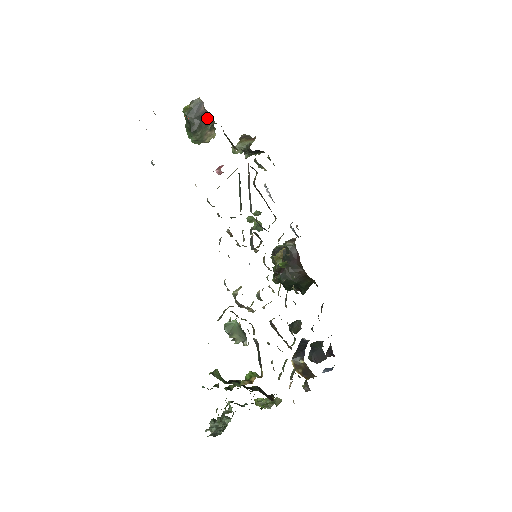
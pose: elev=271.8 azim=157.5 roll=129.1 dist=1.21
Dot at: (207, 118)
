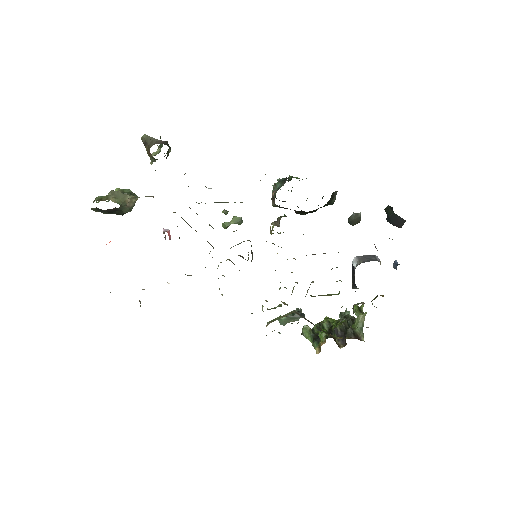
Dot at: (113, 209)
